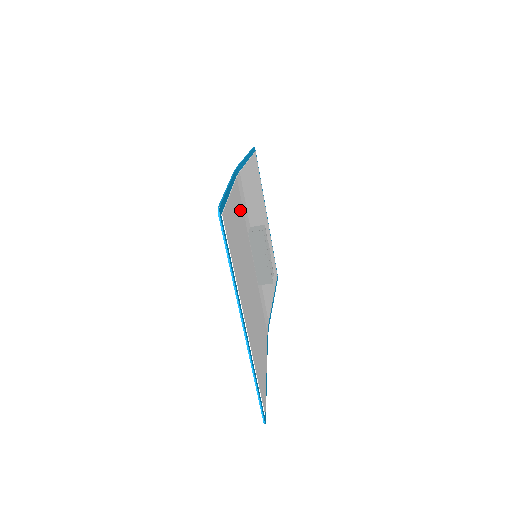
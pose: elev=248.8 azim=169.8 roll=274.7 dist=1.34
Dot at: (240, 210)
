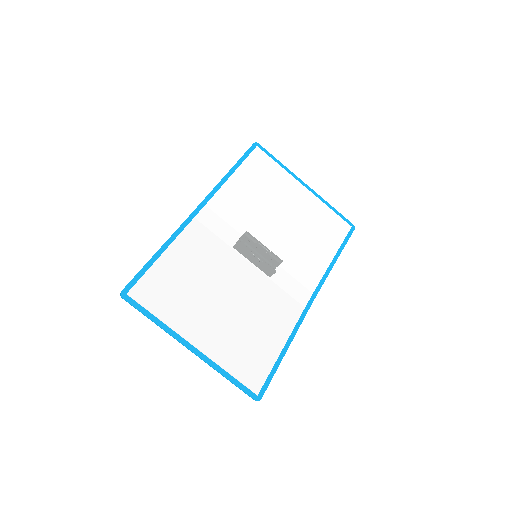
Dot at: (202, 244)
